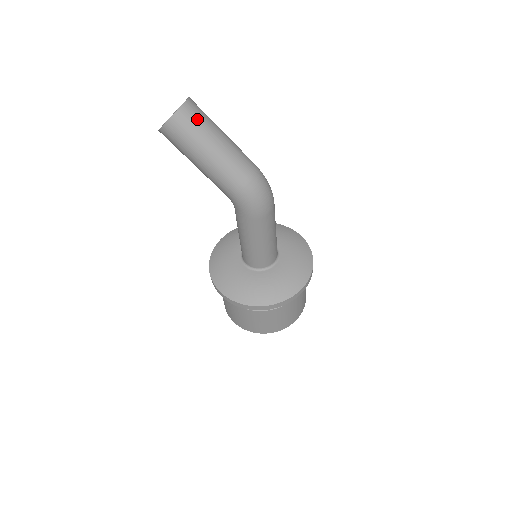
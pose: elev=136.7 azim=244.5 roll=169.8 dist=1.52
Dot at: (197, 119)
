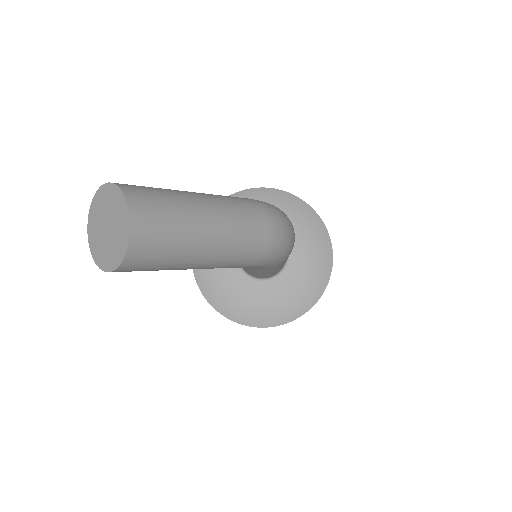
Dot at: (164, 224)
